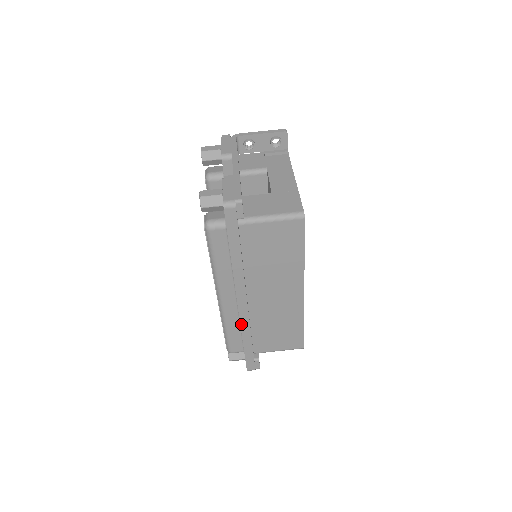
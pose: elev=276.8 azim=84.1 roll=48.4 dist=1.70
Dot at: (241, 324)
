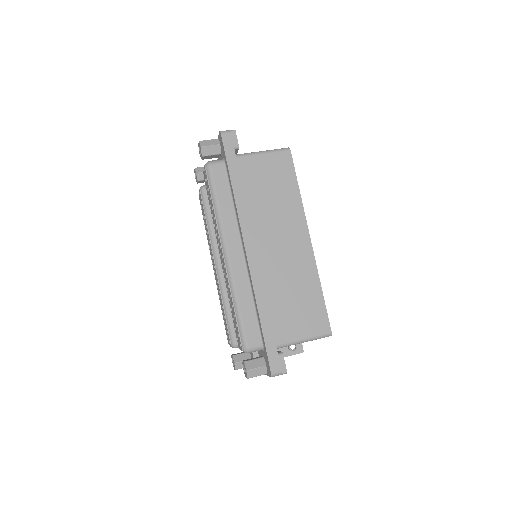
Dot at: (253, 283)
